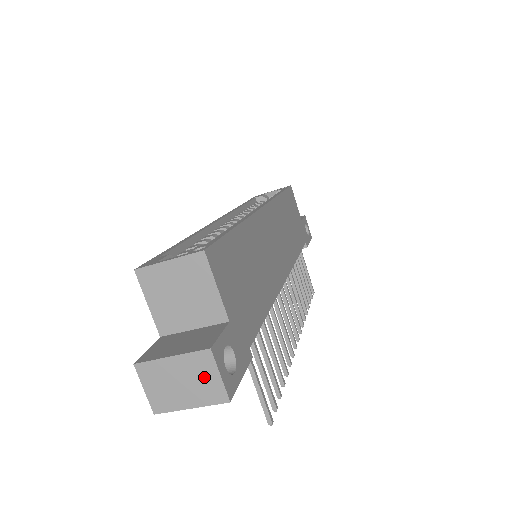
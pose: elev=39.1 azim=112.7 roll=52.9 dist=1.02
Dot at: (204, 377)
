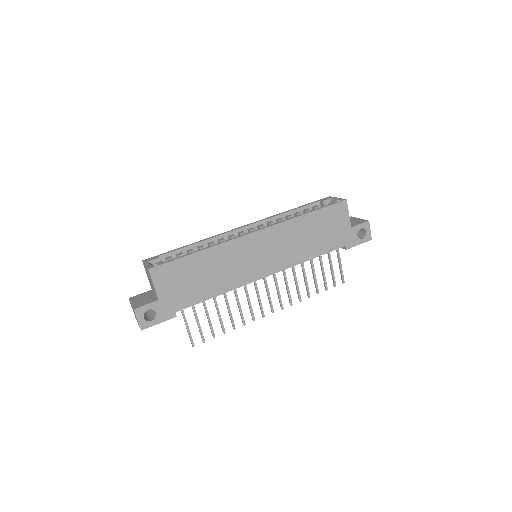
Dot at: occluded
